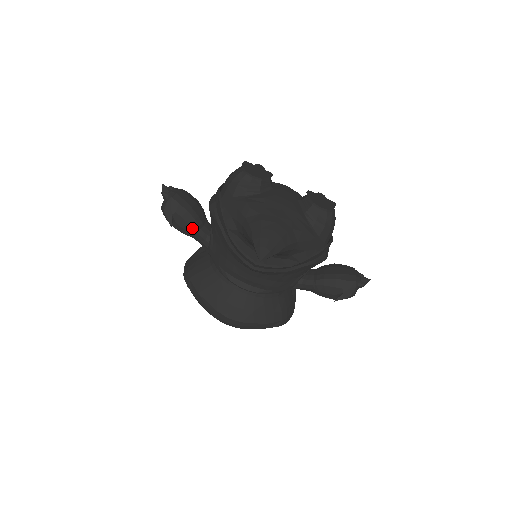
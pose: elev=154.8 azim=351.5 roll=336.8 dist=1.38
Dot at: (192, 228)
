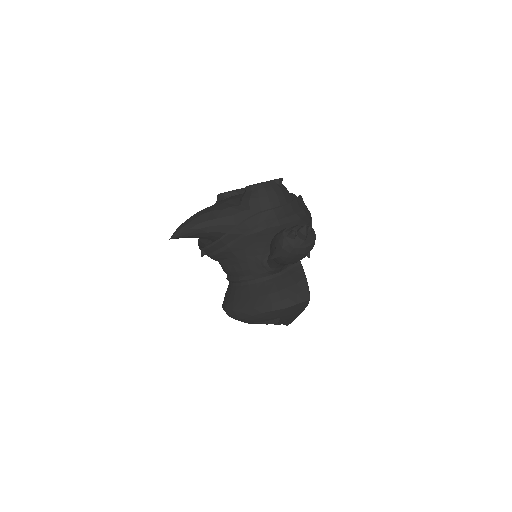
Dot at: occluded
